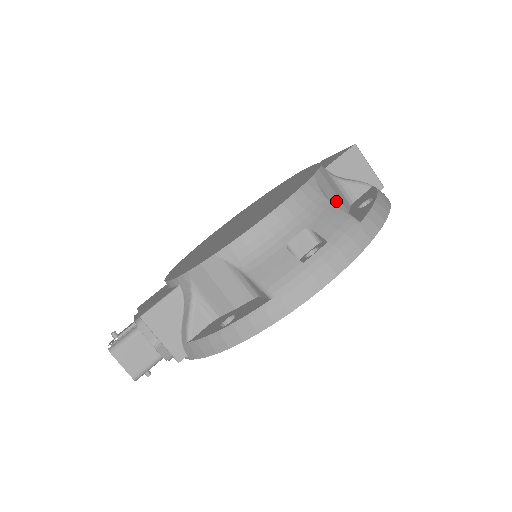
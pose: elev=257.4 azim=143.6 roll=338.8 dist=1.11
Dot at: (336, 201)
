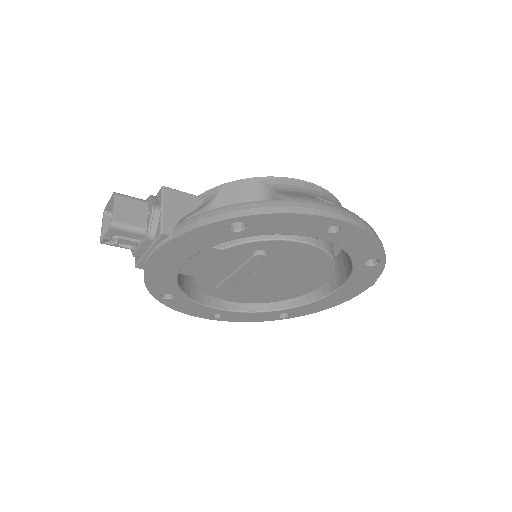
Dot at: occluded
